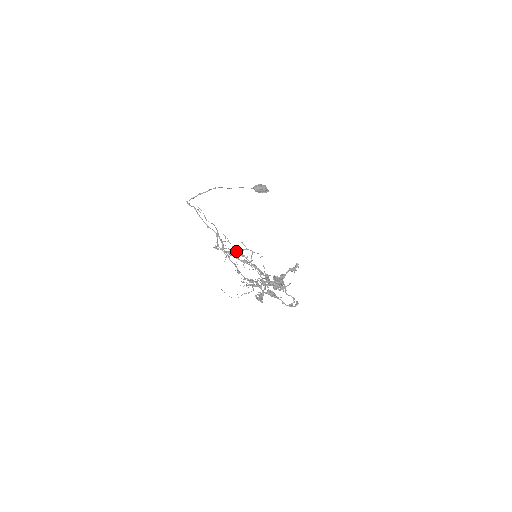
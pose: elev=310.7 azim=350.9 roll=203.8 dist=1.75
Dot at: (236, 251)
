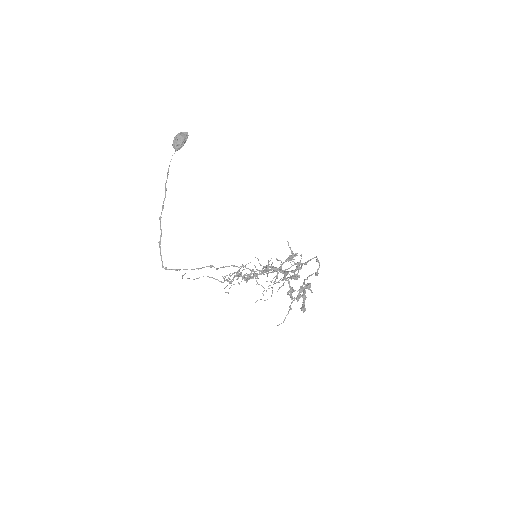
Dot at: occluded
